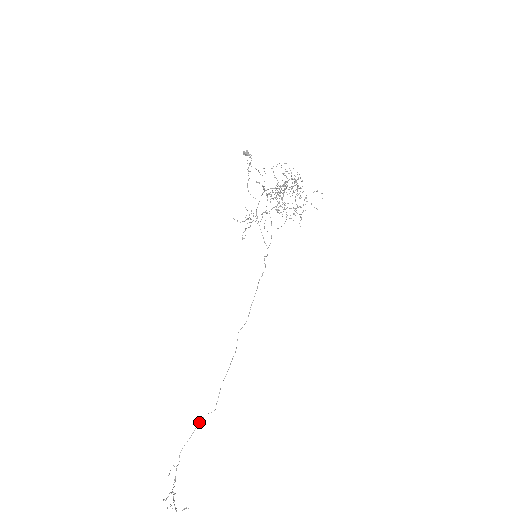
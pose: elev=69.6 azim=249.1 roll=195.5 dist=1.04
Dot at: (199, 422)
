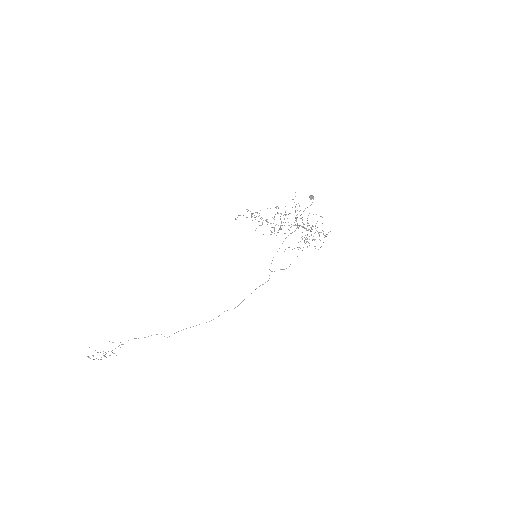
Dot at: occluded
